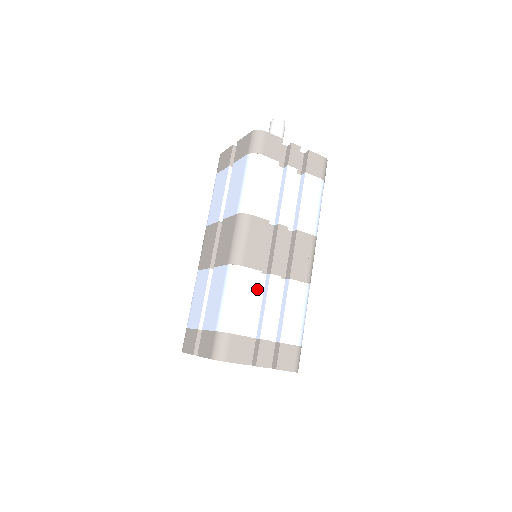
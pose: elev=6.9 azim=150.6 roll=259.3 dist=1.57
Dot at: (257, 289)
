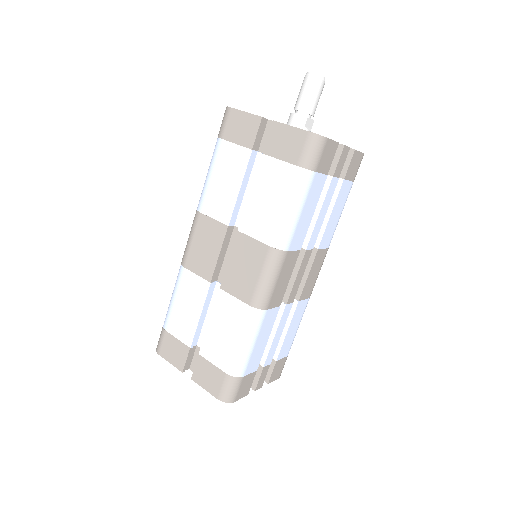
Dot at: (272, 325)
